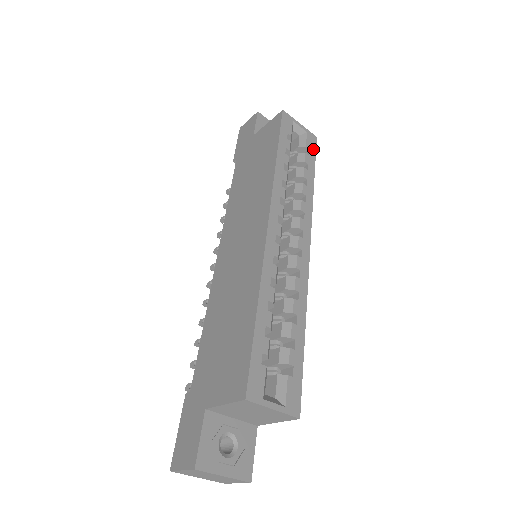
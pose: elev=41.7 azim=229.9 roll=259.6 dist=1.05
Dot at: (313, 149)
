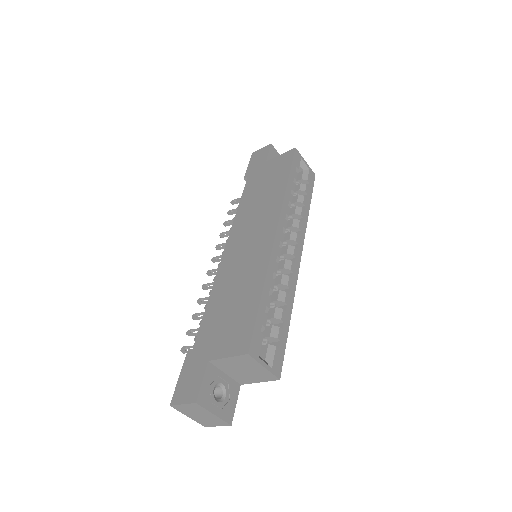
Dot at: (312, 183)
